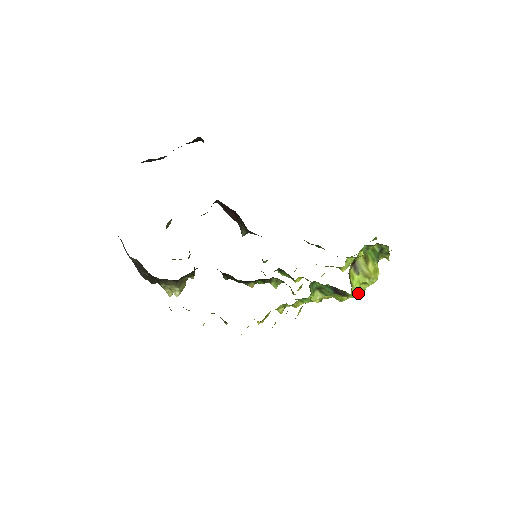
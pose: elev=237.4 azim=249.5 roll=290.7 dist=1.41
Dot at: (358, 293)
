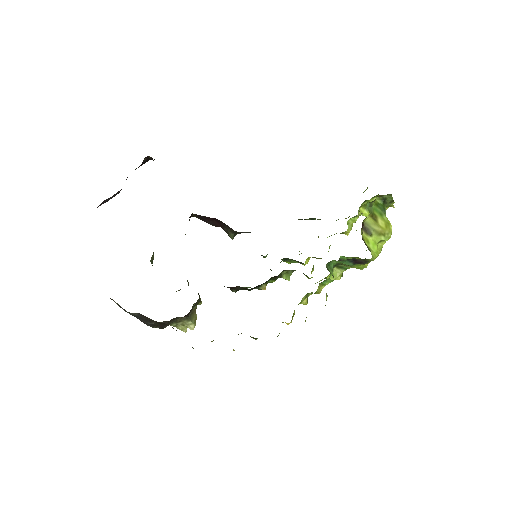
Dot at: occluded
